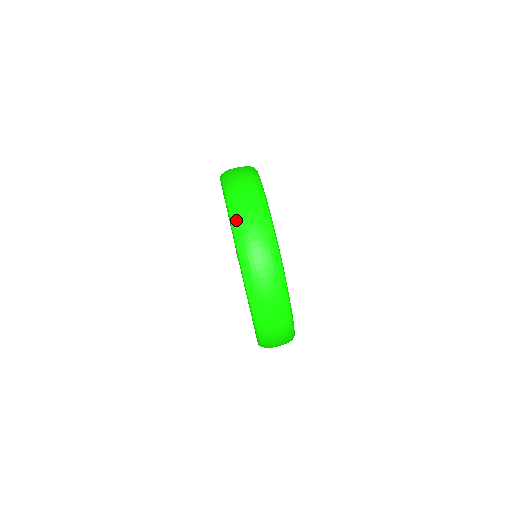
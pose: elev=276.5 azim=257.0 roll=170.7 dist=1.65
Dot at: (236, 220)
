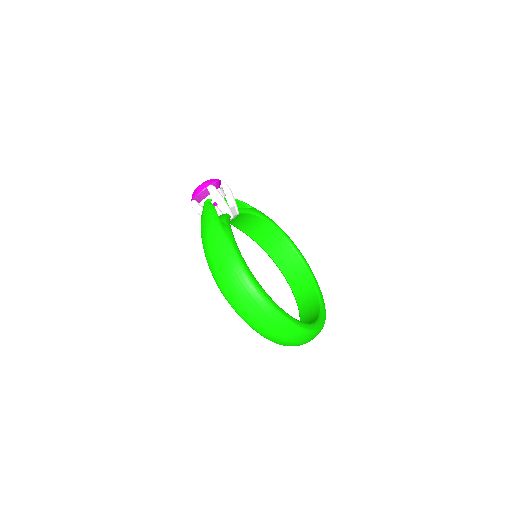
Dot at: occluded
